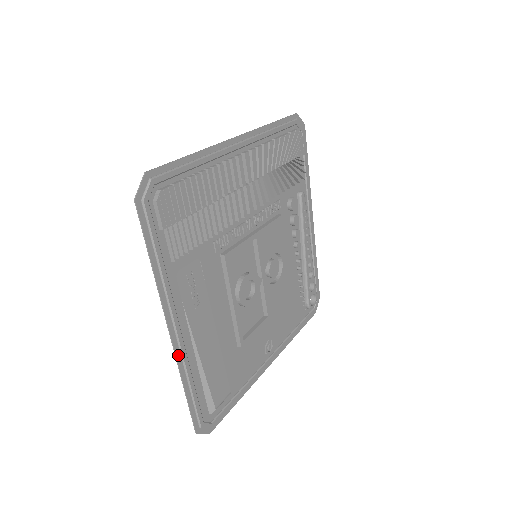
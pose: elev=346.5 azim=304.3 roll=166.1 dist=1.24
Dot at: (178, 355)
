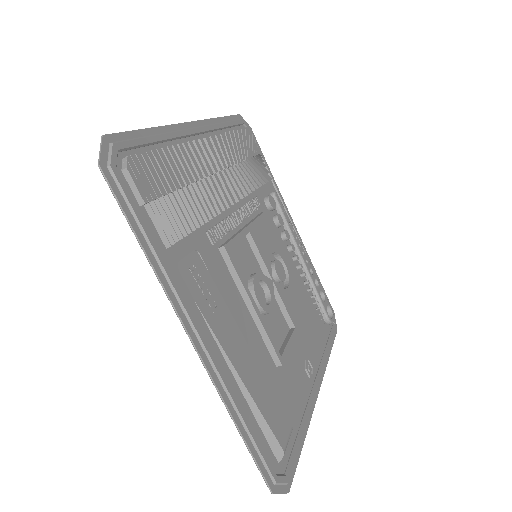
Dot at: (214, 376)
